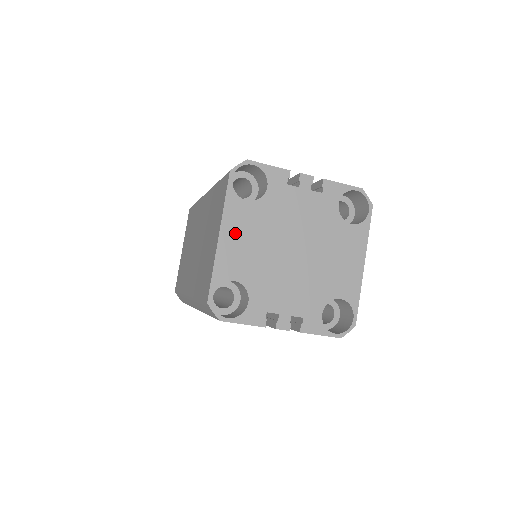
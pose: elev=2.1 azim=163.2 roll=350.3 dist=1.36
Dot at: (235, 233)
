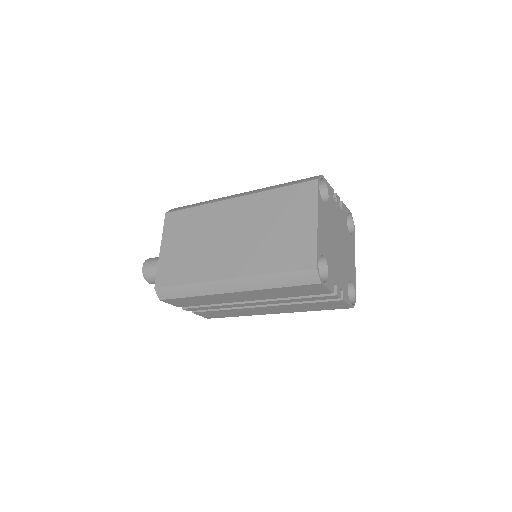
Dot at: (322, 223)
